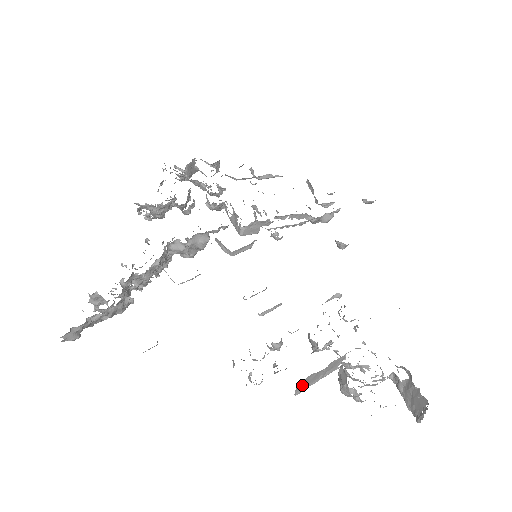
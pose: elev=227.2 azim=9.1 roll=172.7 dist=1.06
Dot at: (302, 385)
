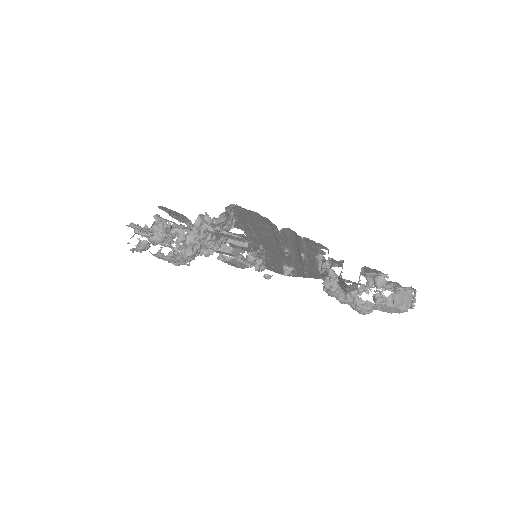
Dot at: (359, 276)
